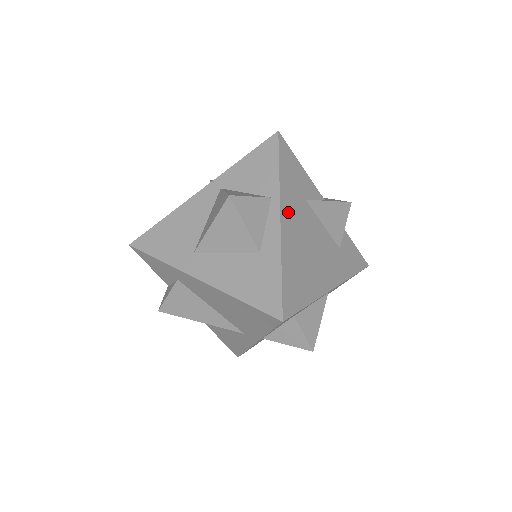
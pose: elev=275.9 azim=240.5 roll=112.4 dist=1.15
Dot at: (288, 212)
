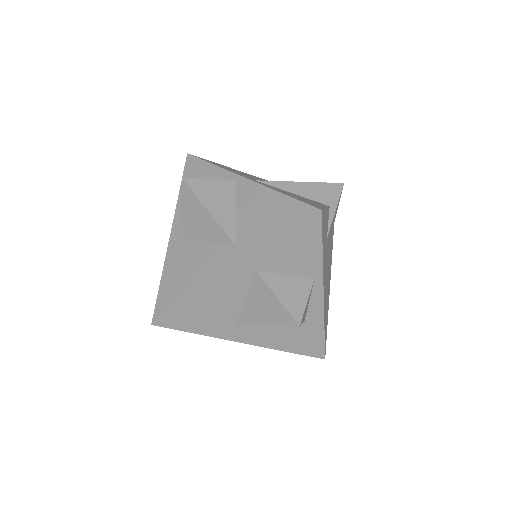
Dot at: (324, 278)
